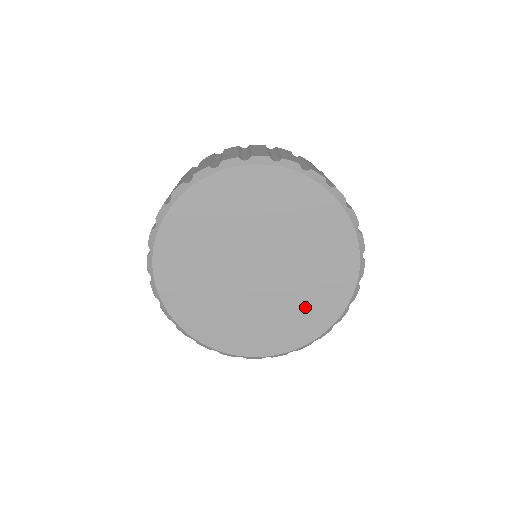
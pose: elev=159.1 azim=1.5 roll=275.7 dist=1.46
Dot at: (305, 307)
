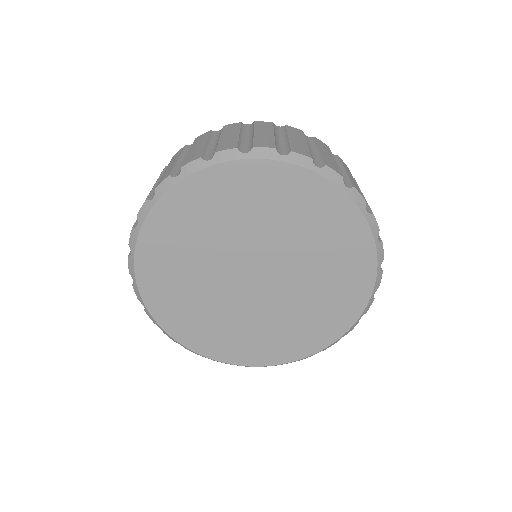
Dot at: (321, 306)
